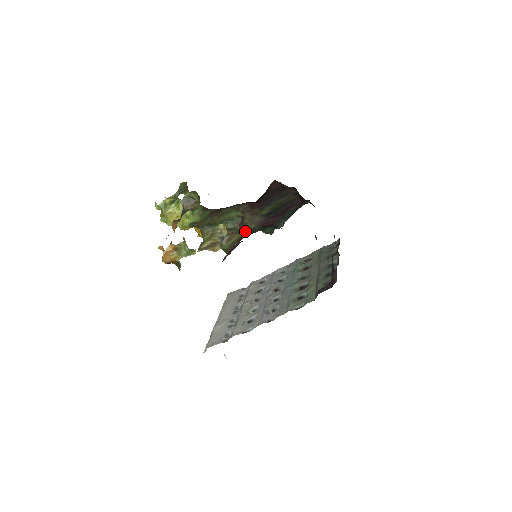
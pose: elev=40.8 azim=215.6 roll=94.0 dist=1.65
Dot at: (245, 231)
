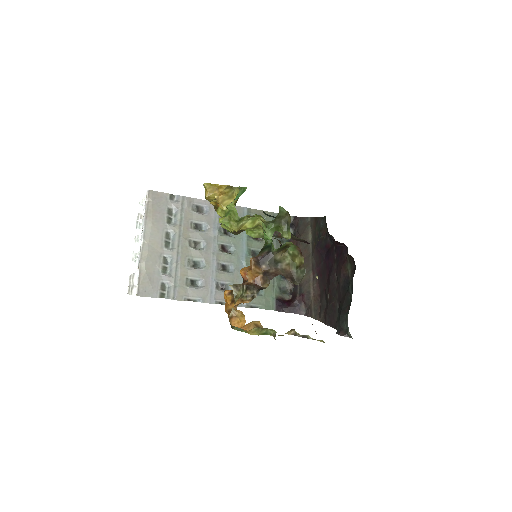
Dot at: occluded
